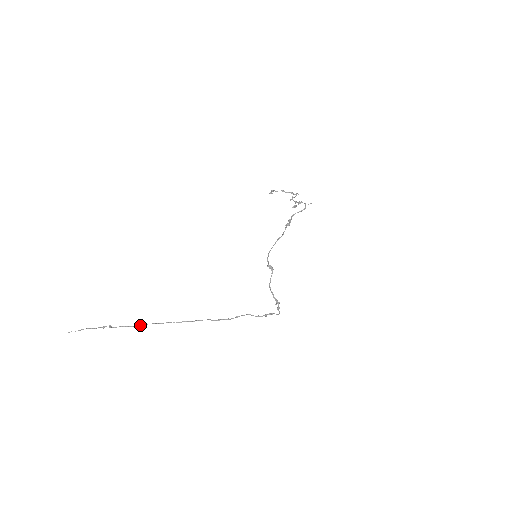
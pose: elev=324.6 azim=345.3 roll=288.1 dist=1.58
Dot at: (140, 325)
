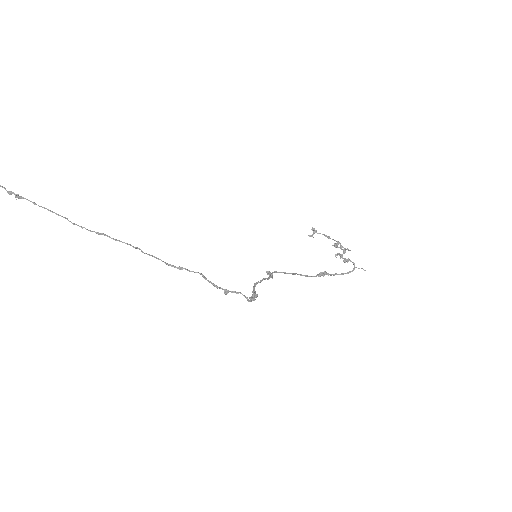
Dot at: (50, 210)
